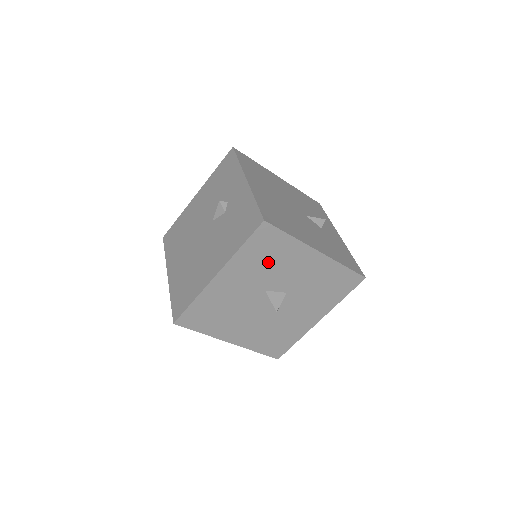
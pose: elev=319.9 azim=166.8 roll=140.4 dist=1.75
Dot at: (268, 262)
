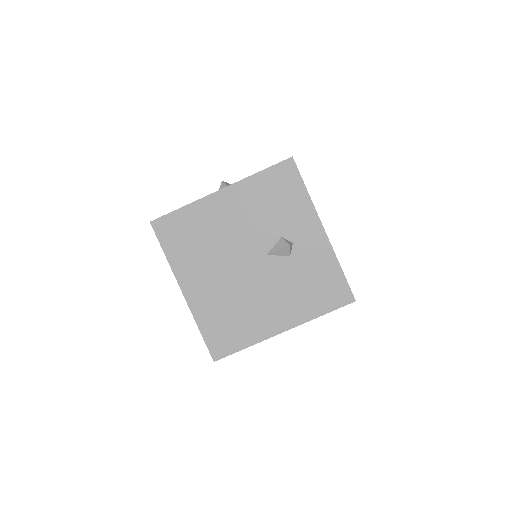
Dot at: occluded
